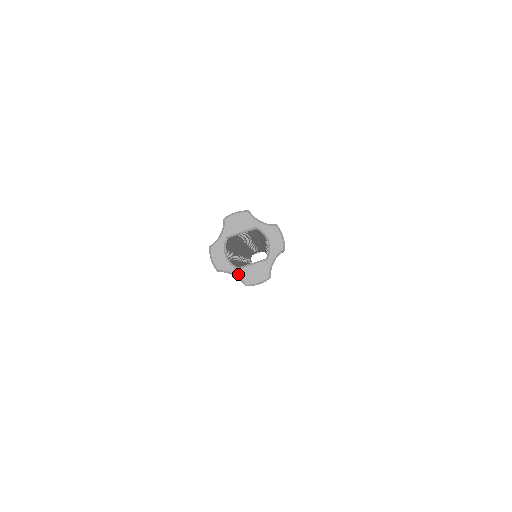
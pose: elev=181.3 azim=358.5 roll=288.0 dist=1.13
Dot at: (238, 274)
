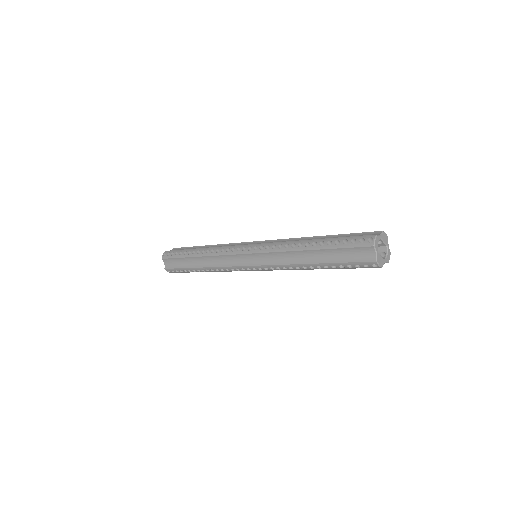
Dot at: (378, 255)
